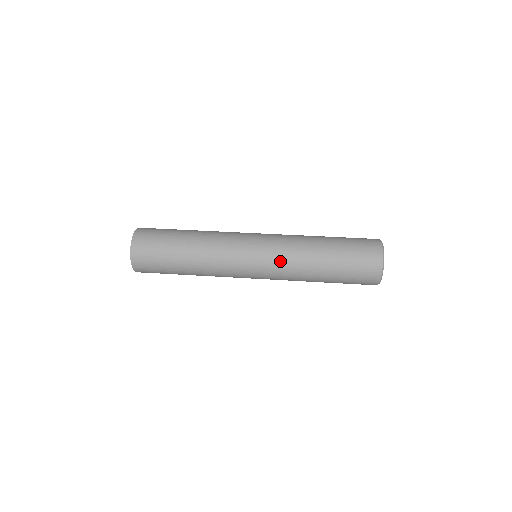
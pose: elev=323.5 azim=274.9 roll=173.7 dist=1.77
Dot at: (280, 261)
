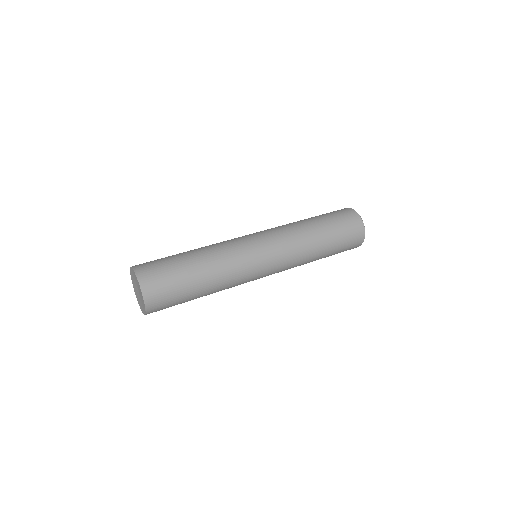
Dot at: (283, 239)
